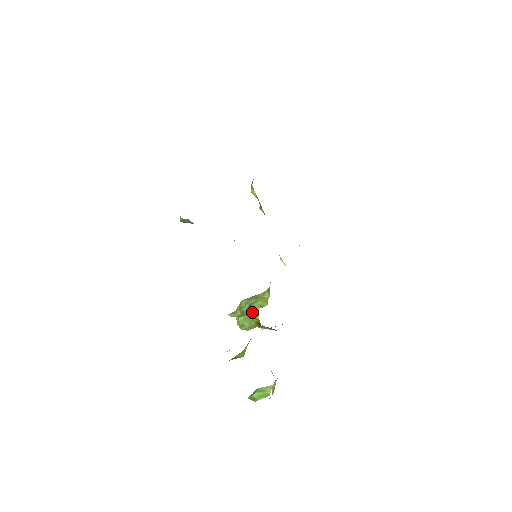
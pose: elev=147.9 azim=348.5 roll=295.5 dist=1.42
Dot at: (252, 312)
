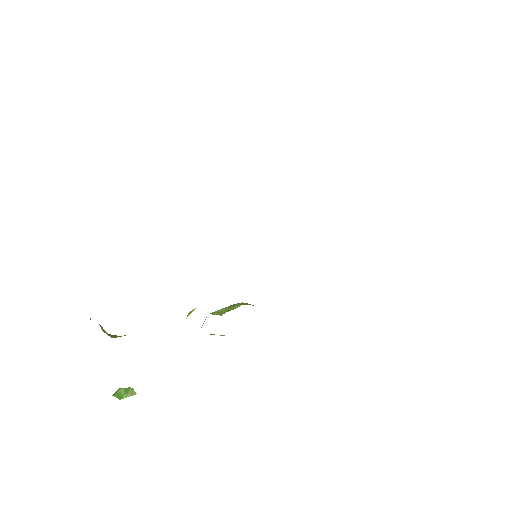
Dot at: (192, 310)
